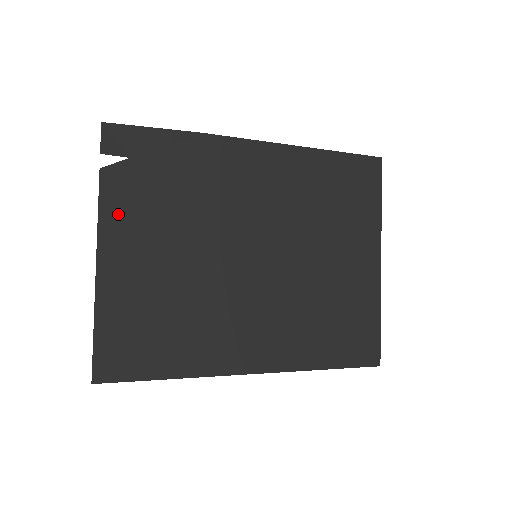
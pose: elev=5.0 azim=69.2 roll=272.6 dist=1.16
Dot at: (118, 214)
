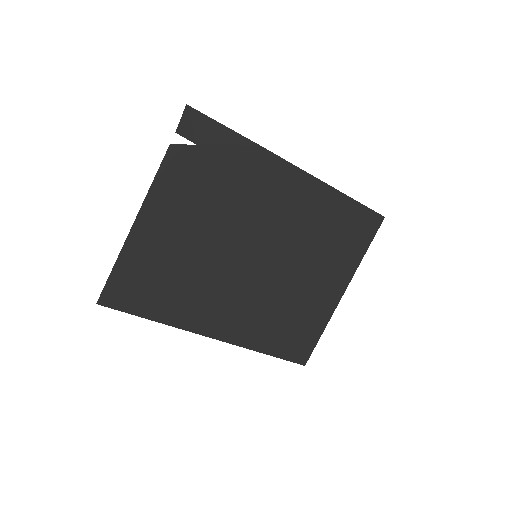
Dot at: (169, 186)
